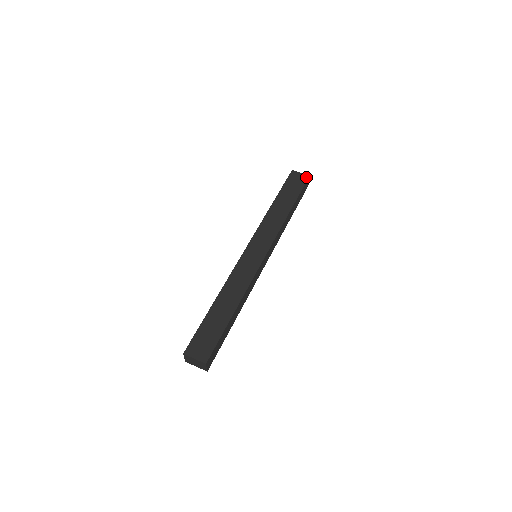
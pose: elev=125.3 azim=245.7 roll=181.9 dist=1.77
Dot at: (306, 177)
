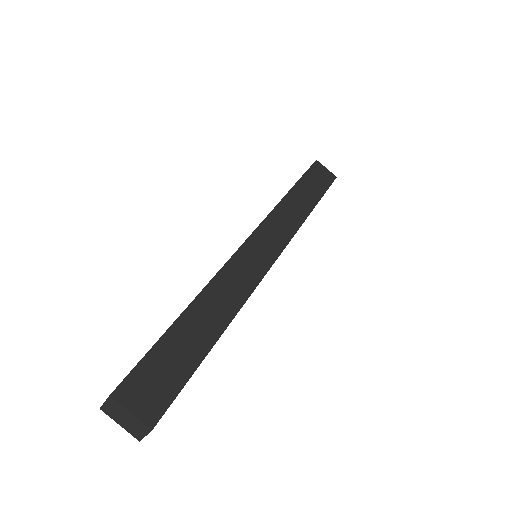
Dot at: (333, 177)
